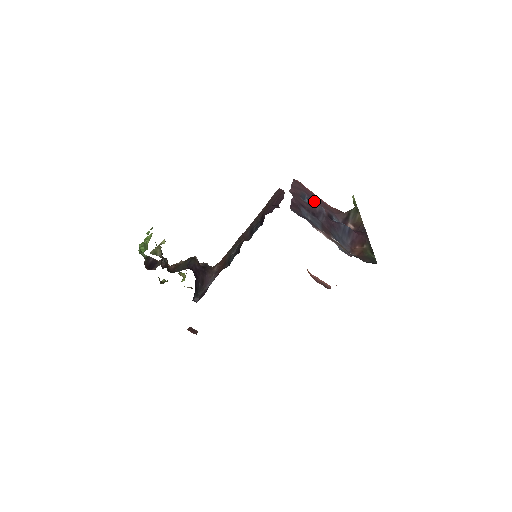
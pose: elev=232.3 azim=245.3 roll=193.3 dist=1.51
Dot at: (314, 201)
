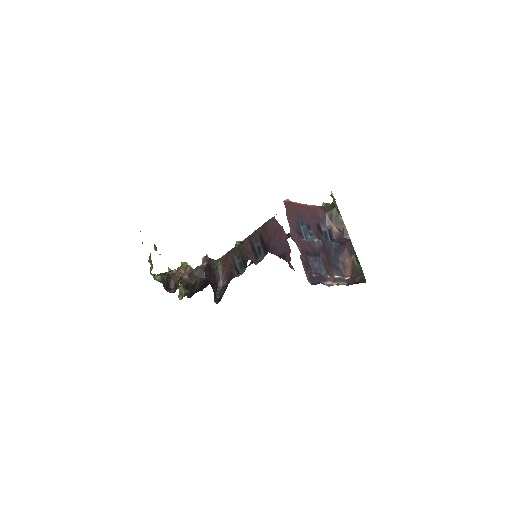
Dot at: (305, 220)
